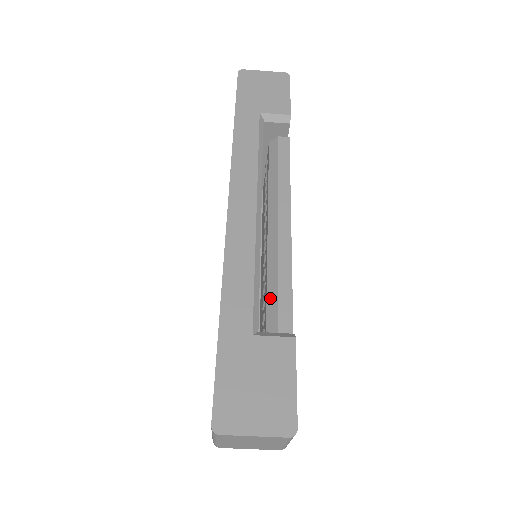
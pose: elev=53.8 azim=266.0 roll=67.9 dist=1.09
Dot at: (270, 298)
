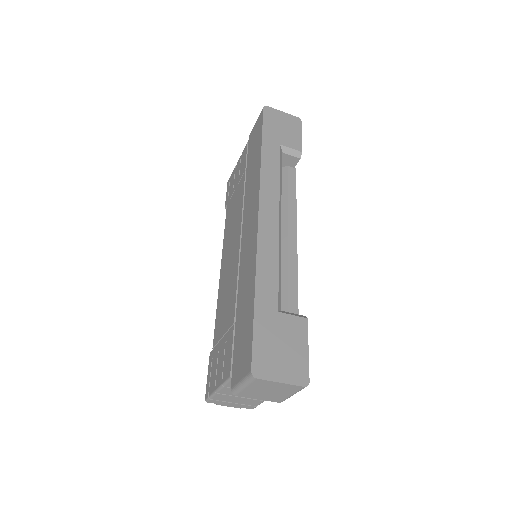
Dot at: (281, 289)
